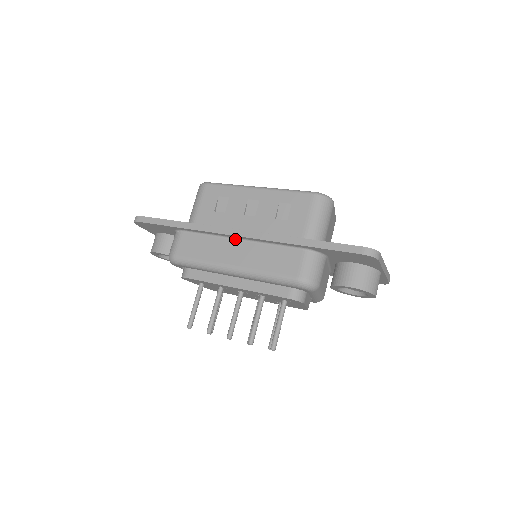
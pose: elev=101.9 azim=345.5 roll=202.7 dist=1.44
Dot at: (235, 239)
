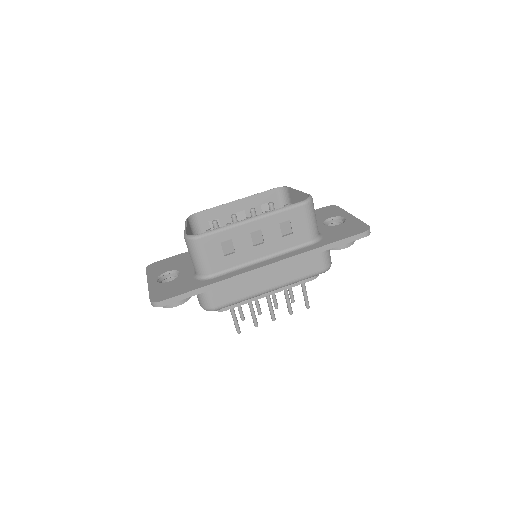
Dot at: occluded
